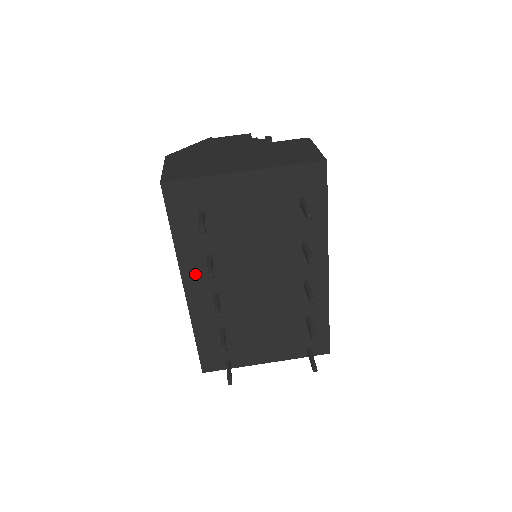
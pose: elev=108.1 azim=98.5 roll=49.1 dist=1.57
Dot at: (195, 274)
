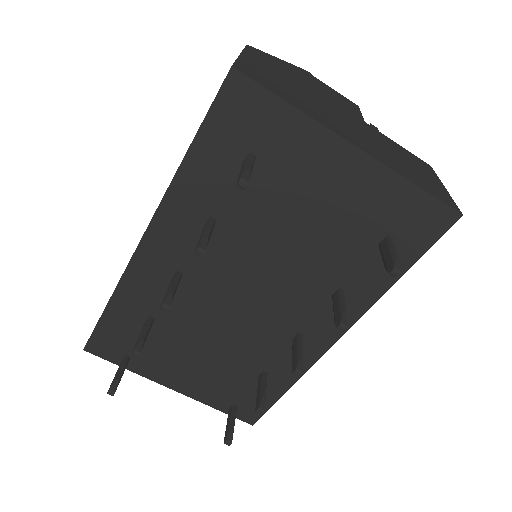
Dot at: (174, 228)
